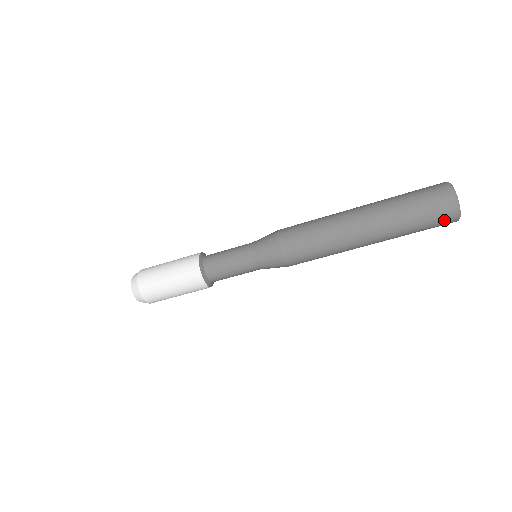
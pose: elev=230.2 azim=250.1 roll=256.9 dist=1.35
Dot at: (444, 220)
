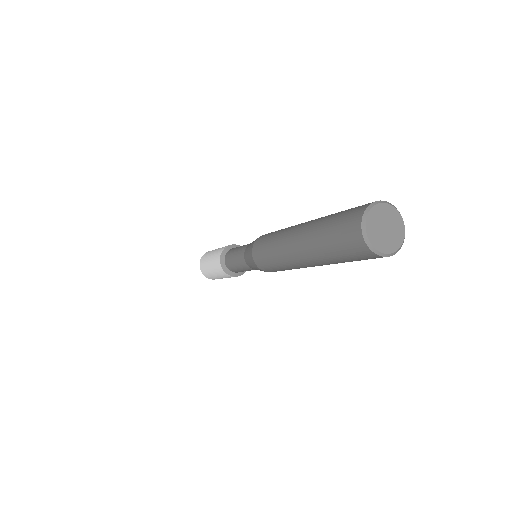
Dot at: (356, 249)
